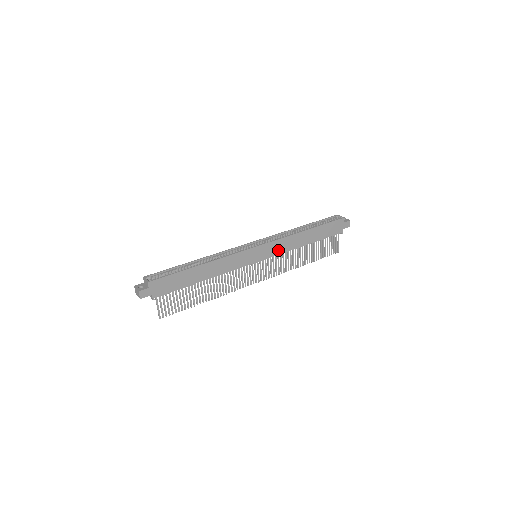
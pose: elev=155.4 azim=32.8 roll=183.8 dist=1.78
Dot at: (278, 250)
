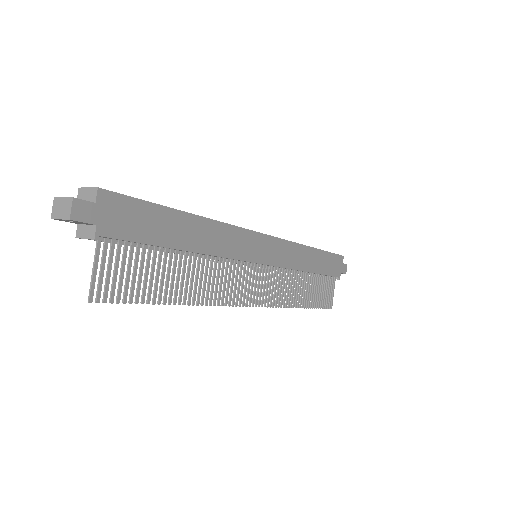
Dot at: (284, 259)
